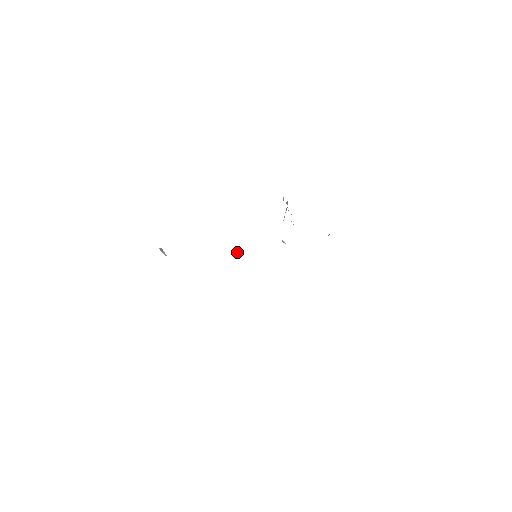
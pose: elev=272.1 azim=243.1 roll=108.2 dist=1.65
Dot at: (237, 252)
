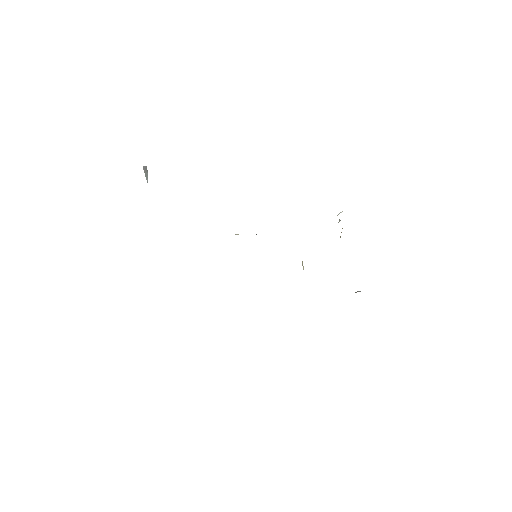
Dot at: (236, 234)
